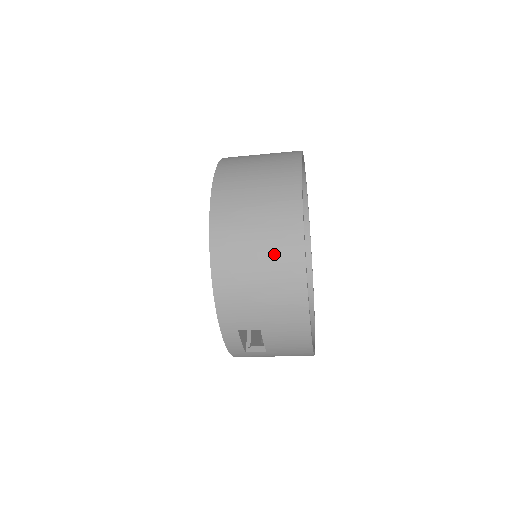
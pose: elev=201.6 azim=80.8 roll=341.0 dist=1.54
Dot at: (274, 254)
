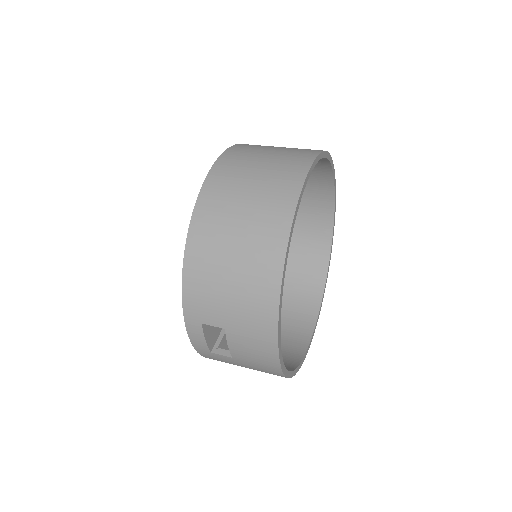
Dot at: (253, 247)
